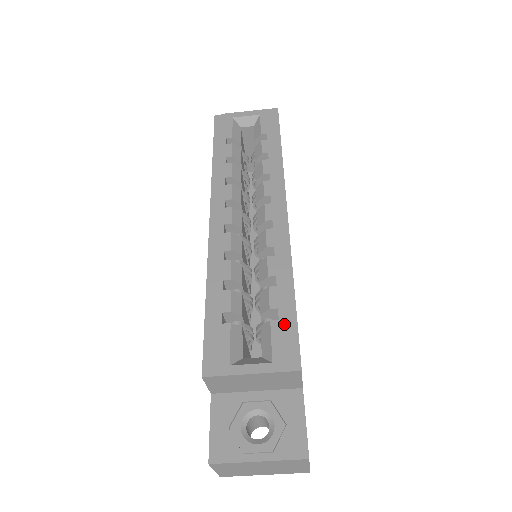
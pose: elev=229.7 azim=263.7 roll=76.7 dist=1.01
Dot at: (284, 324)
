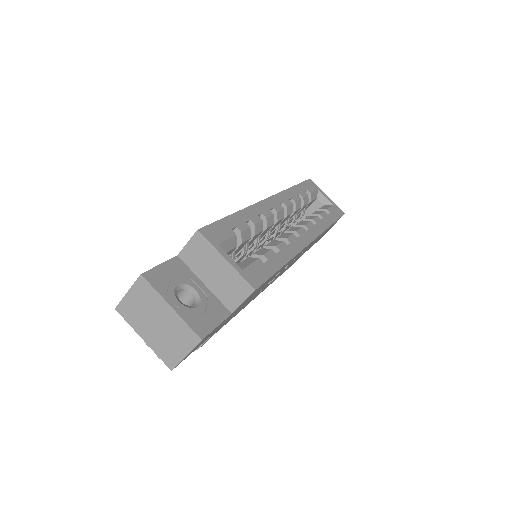
Dot at: (265, 267)
